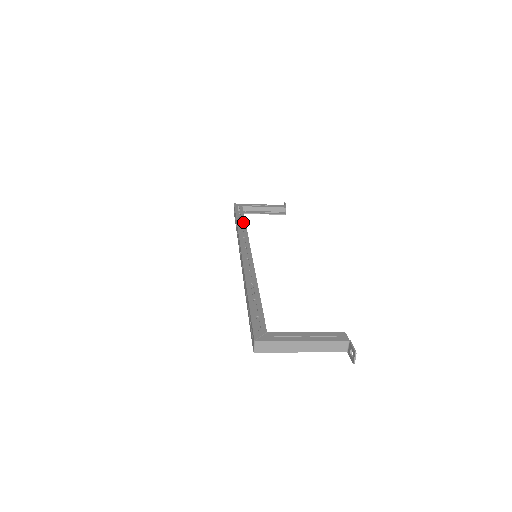
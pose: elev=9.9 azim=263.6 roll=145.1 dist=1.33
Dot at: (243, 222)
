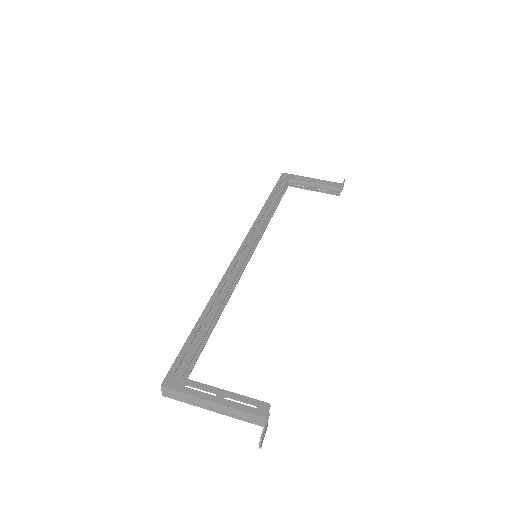
Dot at: (272, 203)
